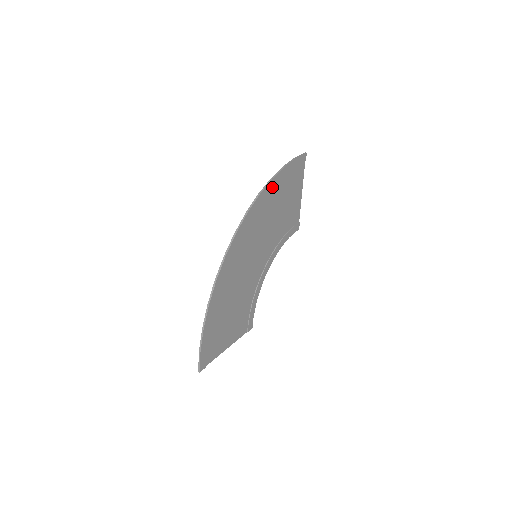
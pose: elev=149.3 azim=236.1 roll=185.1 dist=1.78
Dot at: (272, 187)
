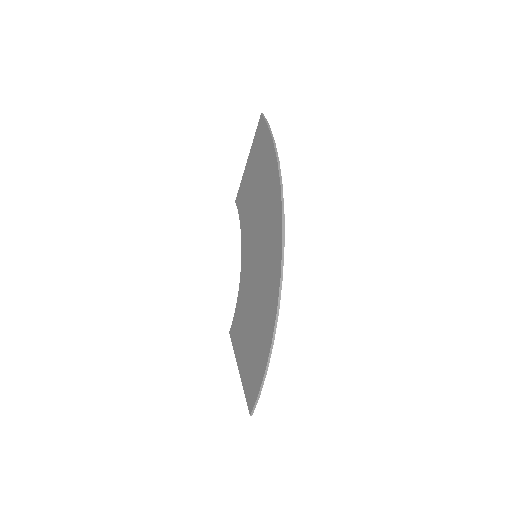
Dot at: (273, 170)
